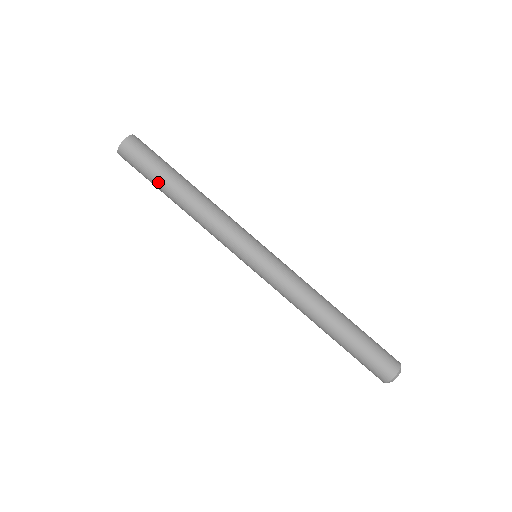
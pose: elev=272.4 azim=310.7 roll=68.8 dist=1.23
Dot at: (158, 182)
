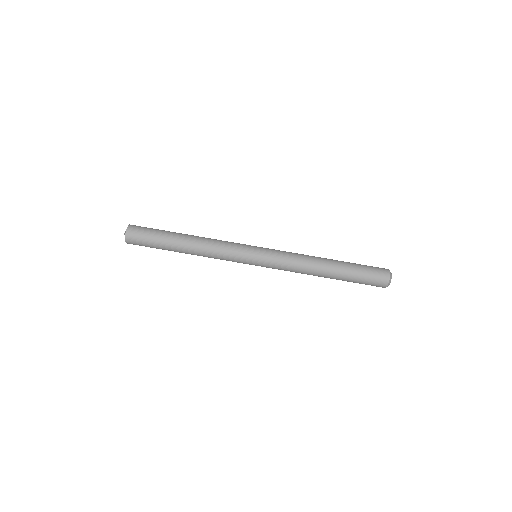
Dot at: (164, 244)
